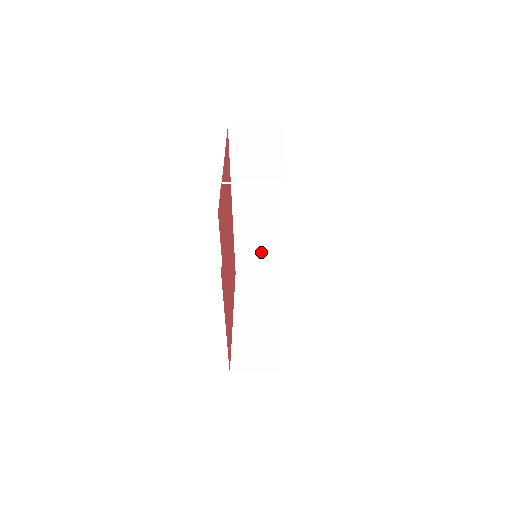
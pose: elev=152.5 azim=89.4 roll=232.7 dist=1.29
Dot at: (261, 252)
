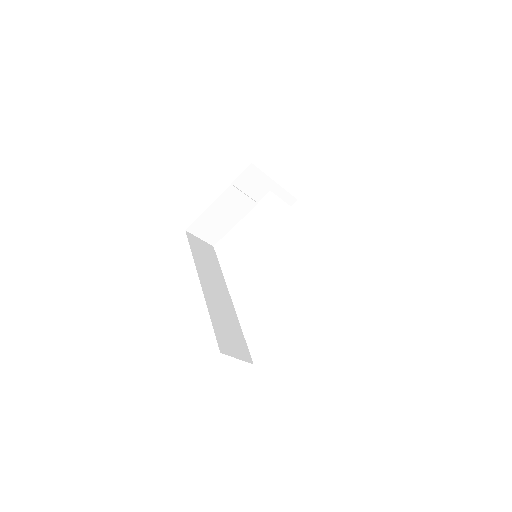
Dot at: (232, 333)
